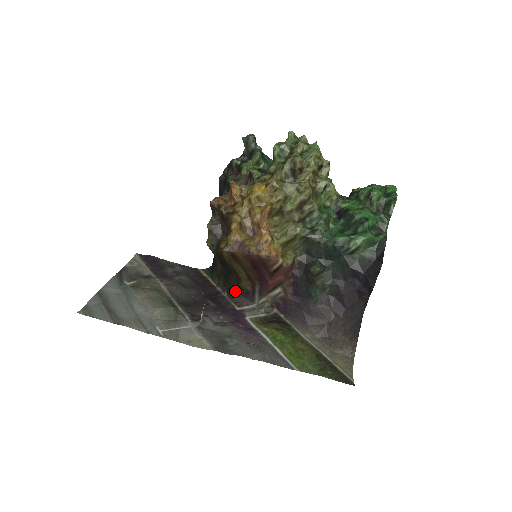
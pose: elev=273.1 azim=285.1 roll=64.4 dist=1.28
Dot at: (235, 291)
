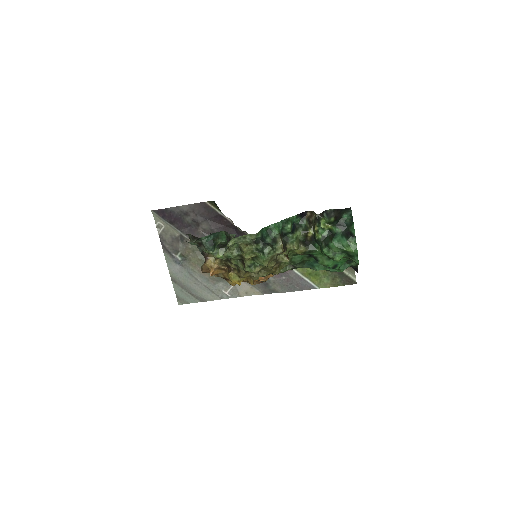
Dot at: occluded
